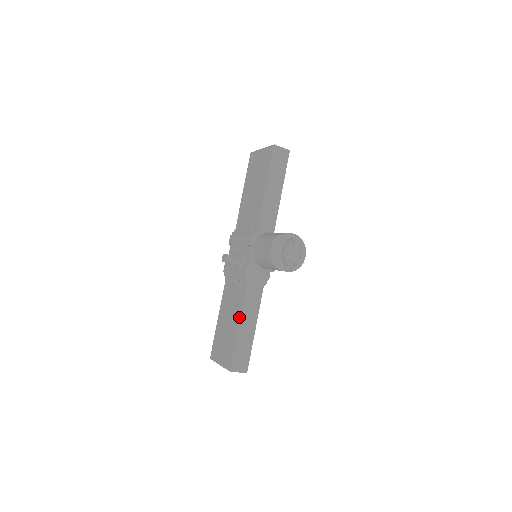
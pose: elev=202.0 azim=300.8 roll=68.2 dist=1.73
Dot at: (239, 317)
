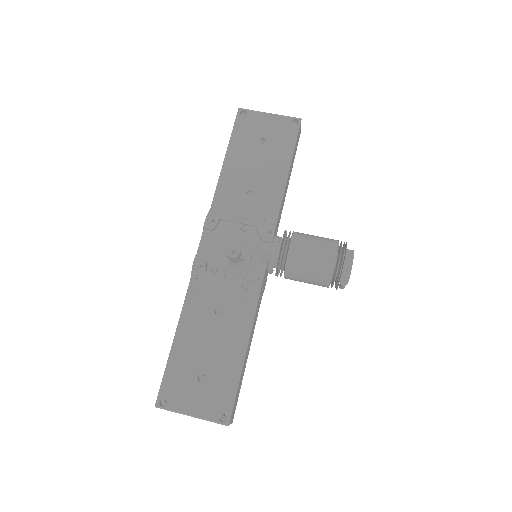
Dot at: (246, 342)
